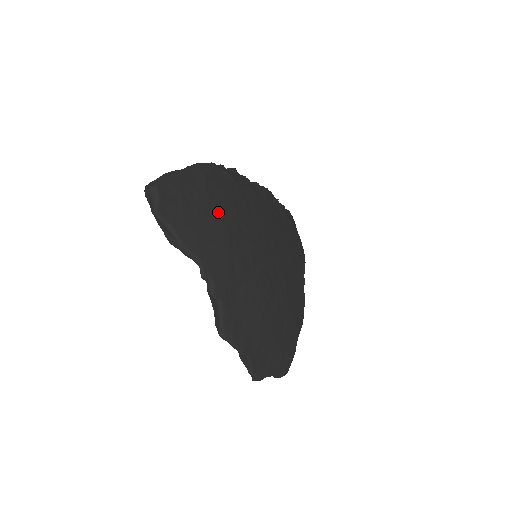
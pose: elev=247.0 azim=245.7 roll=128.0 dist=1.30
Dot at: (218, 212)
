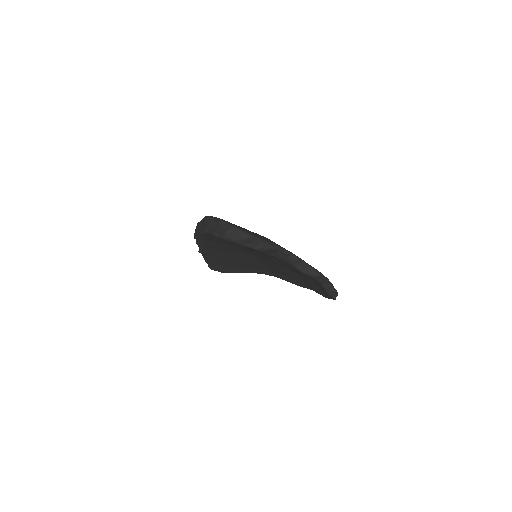
Dot at: occluded
